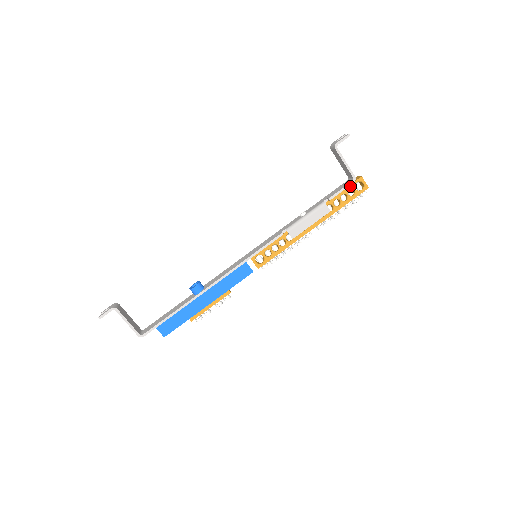
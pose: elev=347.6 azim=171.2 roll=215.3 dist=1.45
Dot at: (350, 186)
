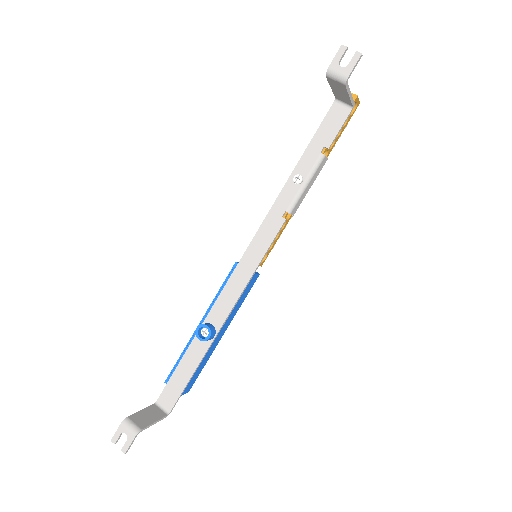
Dot at: (346, 116)
